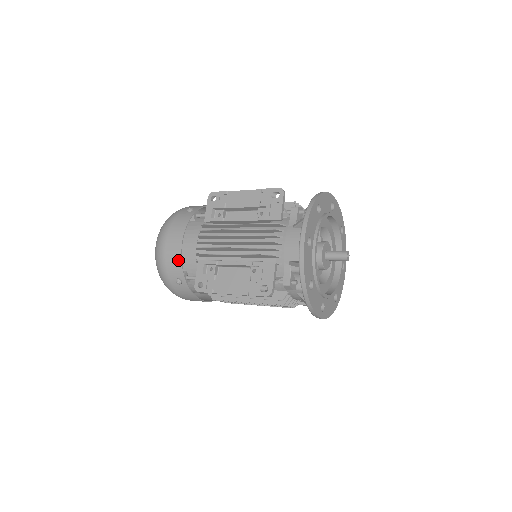
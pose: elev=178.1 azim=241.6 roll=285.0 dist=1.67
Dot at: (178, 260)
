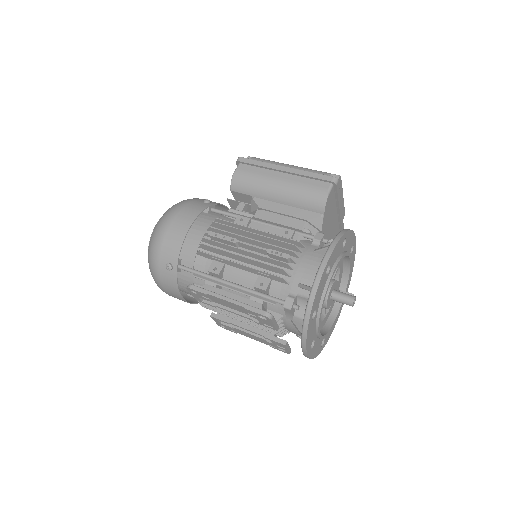
Dot at: occluded
